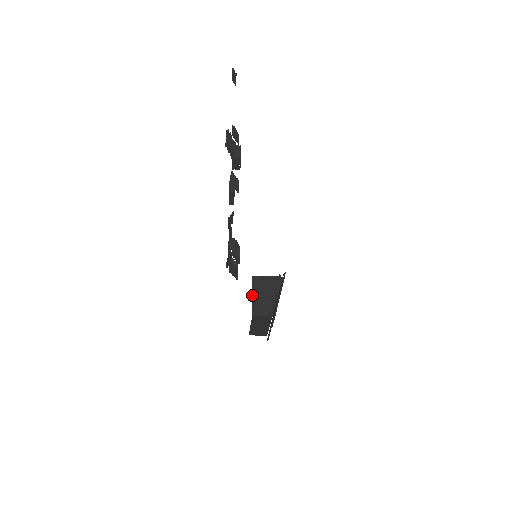
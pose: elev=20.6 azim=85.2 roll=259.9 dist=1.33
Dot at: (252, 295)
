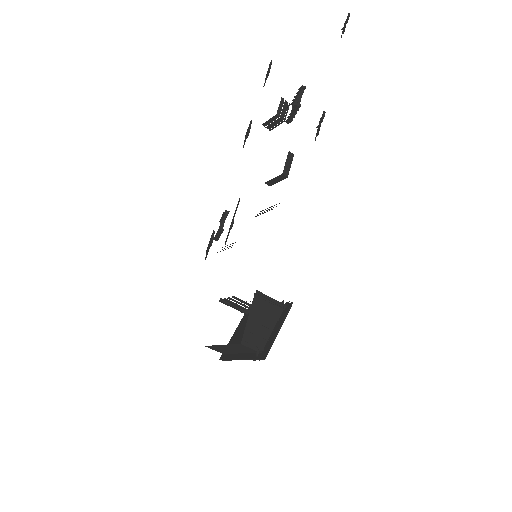
Dot at: (249, 316)
